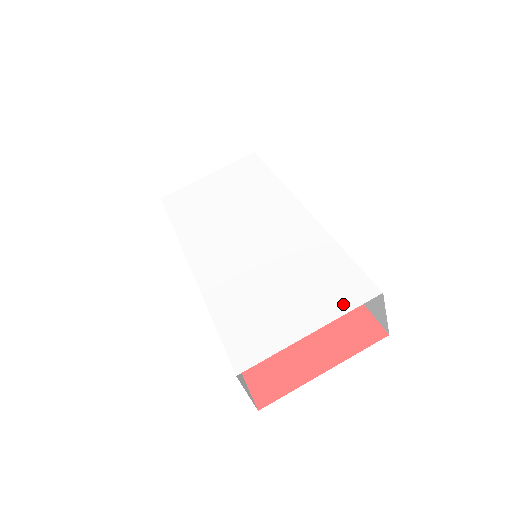
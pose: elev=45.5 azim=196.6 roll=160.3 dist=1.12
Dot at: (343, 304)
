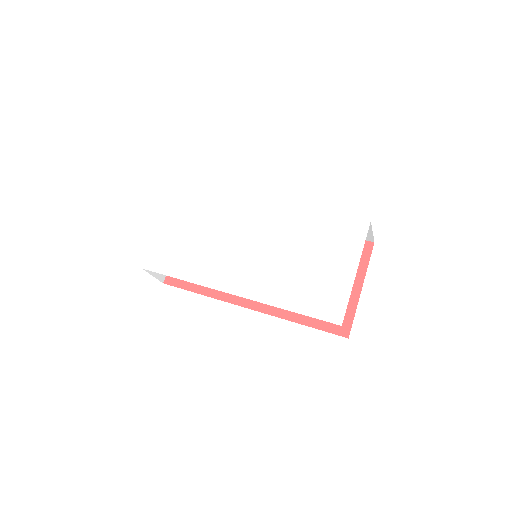
Dot at: (356, 243)
